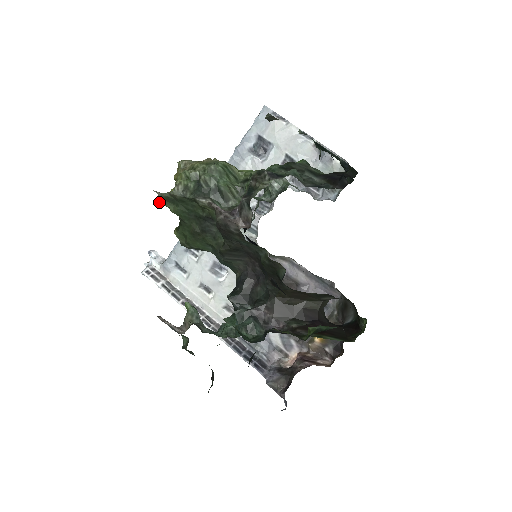
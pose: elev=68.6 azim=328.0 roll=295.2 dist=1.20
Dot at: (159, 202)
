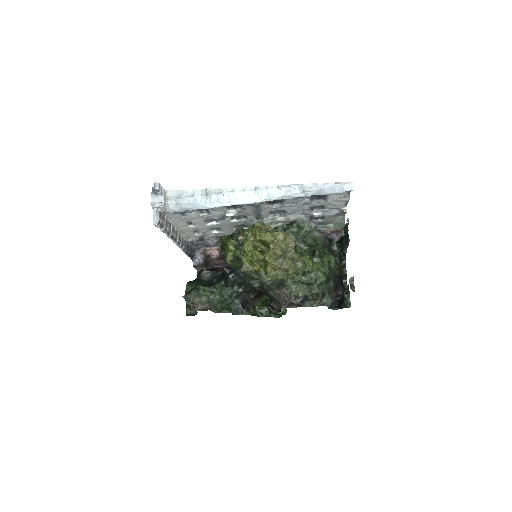
Dot at: occluded
